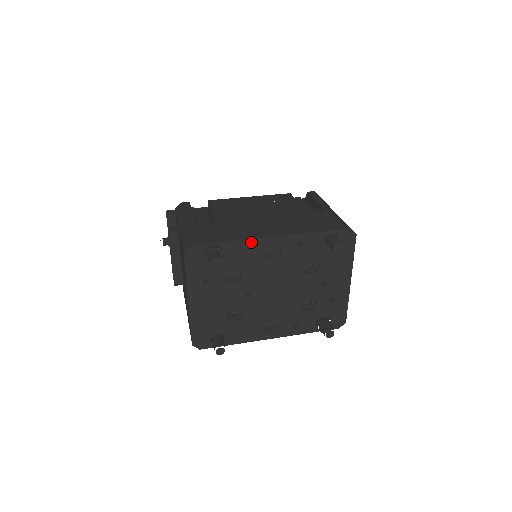
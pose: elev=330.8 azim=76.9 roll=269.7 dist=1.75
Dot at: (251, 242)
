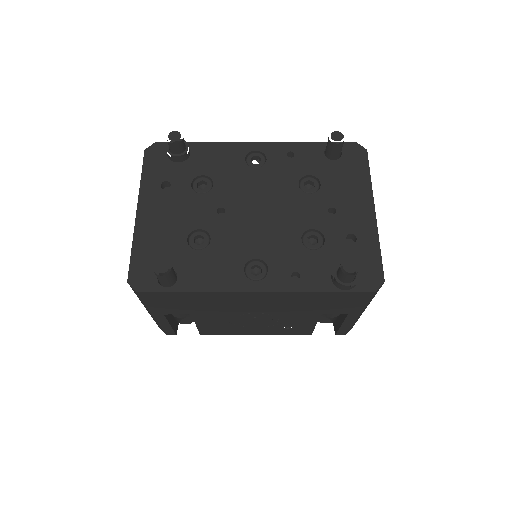
Dot at: (227, 146)
